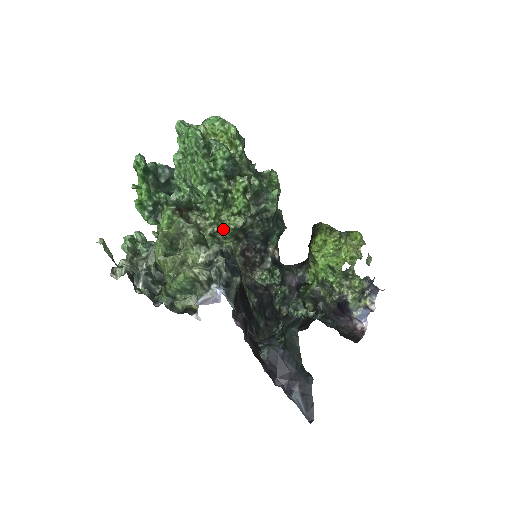
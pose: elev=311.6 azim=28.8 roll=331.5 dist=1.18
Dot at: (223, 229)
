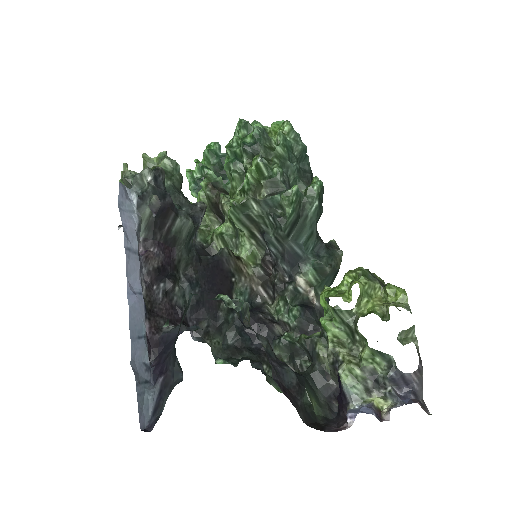
Dot at: (230, 208)
